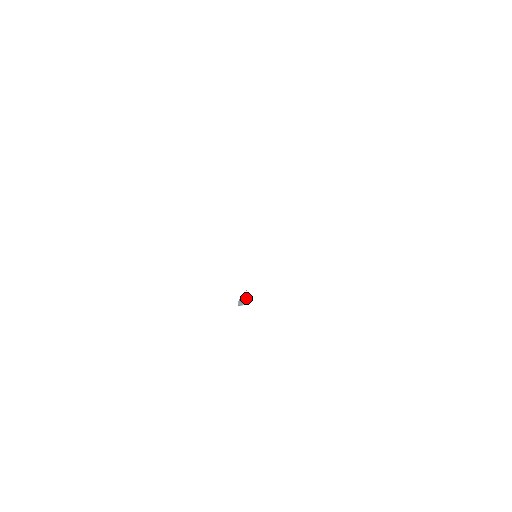
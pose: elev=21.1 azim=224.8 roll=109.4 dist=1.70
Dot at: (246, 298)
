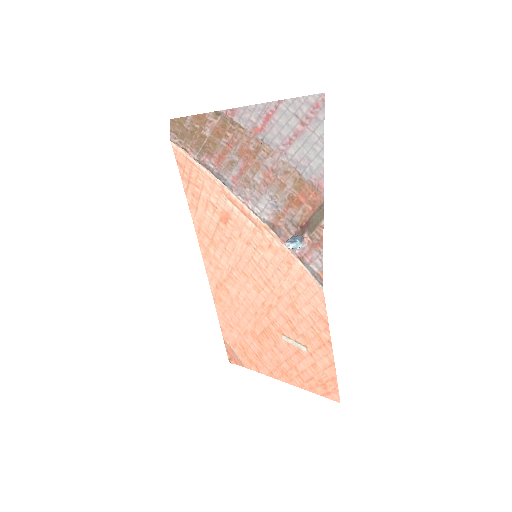
Dot at: (301, 234)
